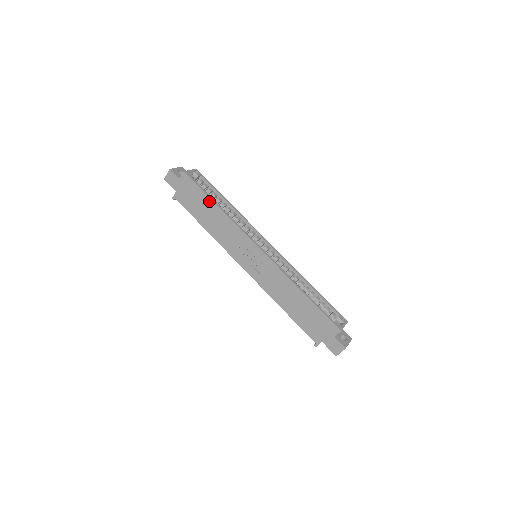
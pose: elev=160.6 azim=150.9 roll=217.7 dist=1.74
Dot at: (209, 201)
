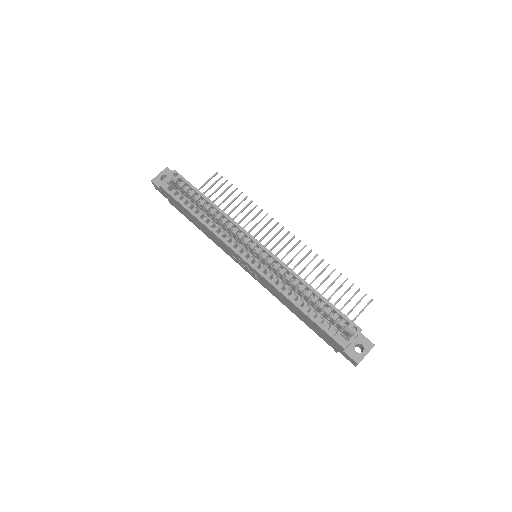
Dot at: (188, 212)
